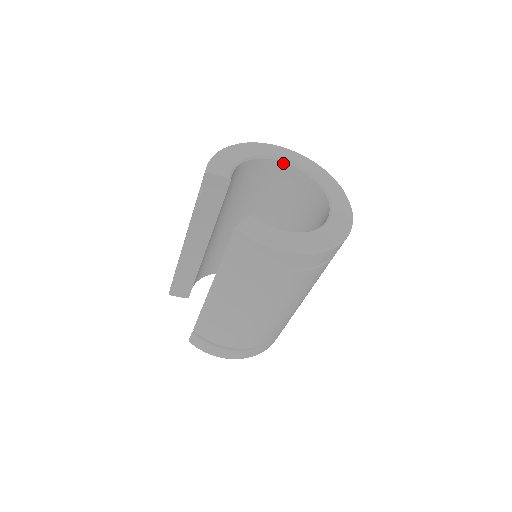
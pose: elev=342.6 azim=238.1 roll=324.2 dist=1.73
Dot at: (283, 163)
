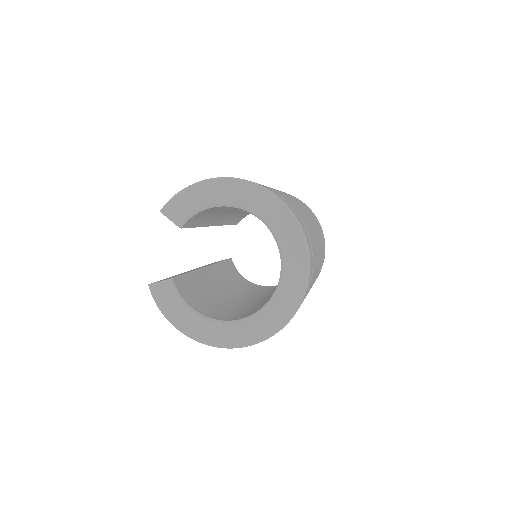
Dot at: (263, 222)
